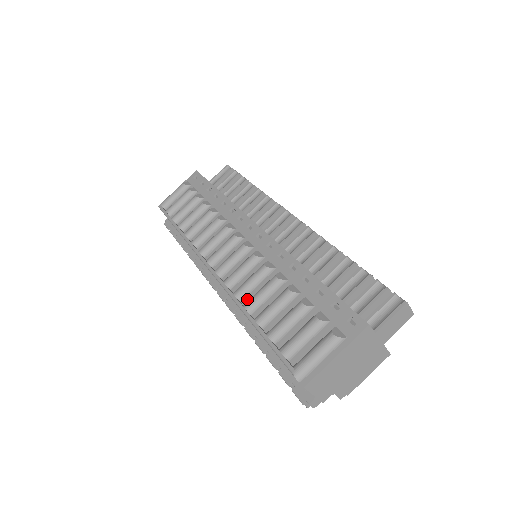
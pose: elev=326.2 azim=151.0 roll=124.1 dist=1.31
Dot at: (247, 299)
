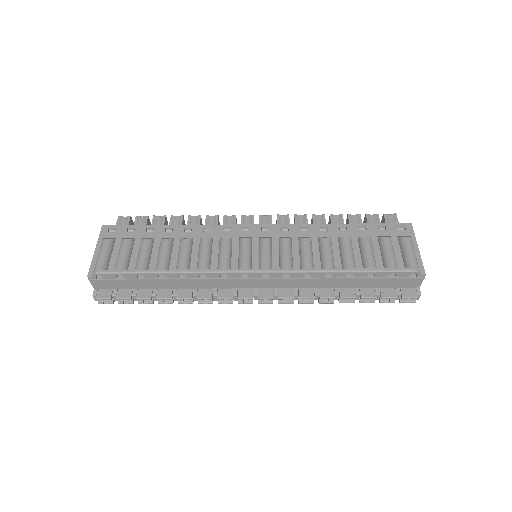
Dot at: (317, 267)
